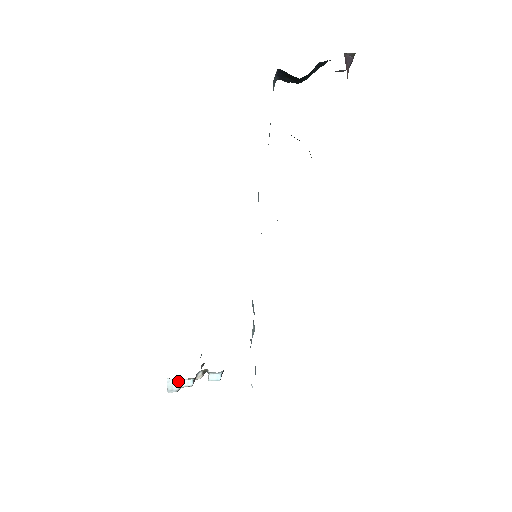
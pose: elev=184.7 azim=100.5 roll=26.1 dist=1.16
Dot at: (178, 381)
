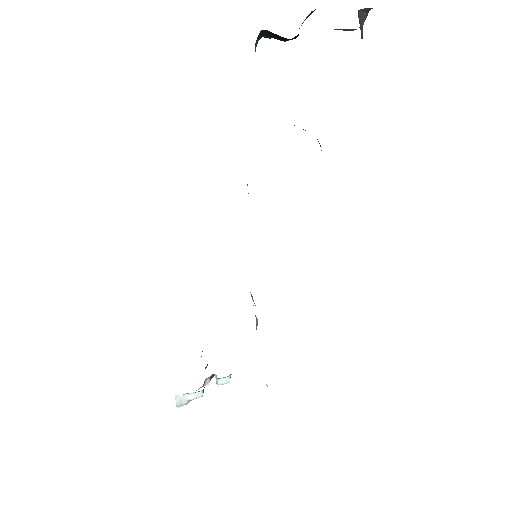
Dot at: (186, 395)
